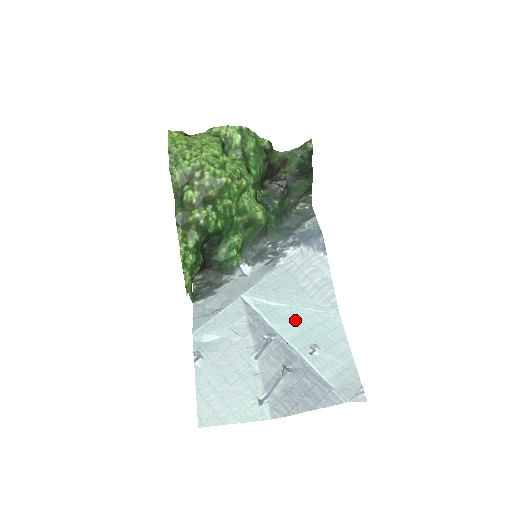
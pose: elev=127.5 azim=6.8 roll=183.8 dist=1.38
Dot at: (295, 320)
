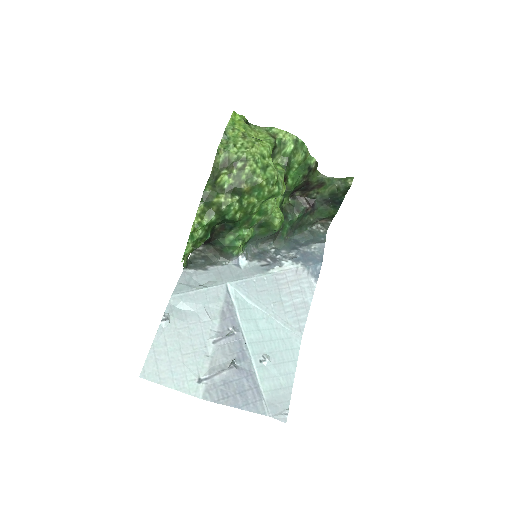
Dot at: (262, 326)
